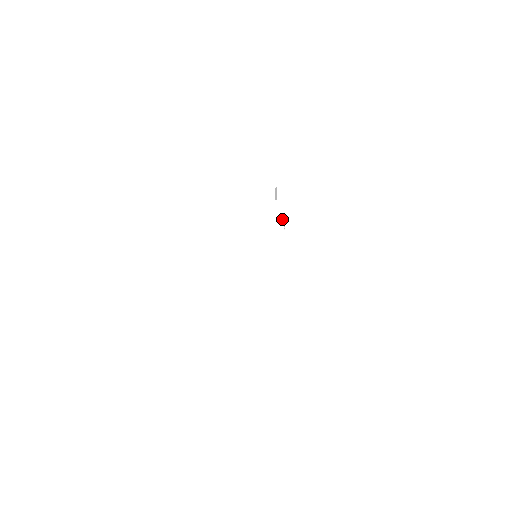
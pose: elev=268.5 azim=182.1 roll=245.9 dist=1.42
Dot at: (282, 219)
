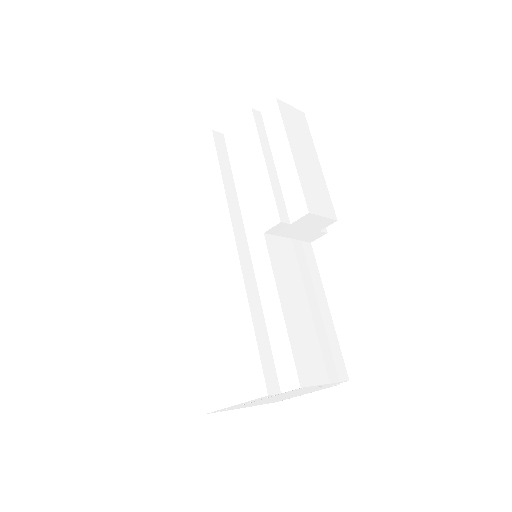
Dot at: occluded
